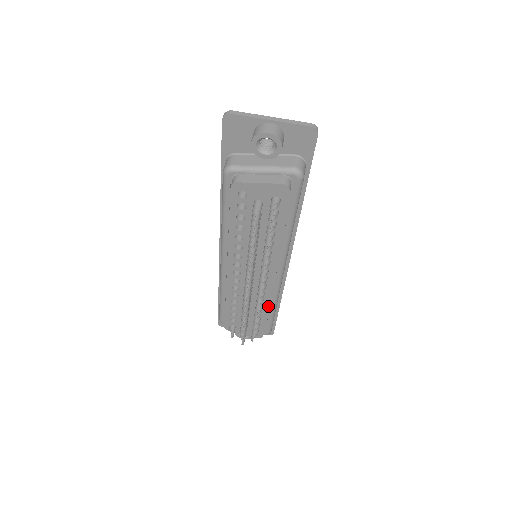
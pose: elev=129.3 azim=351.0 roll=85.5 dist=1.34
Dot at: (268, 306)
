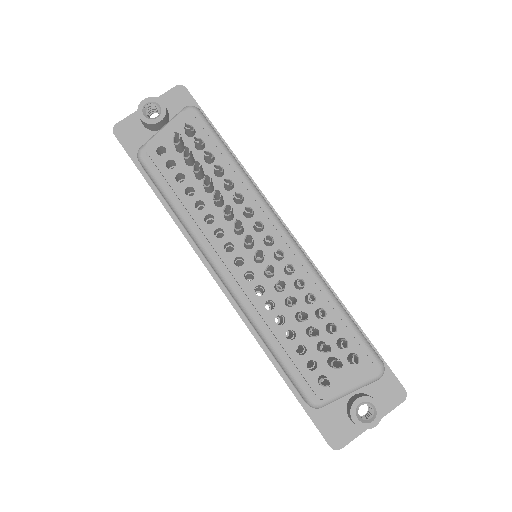
Dot at: (317, 288)
